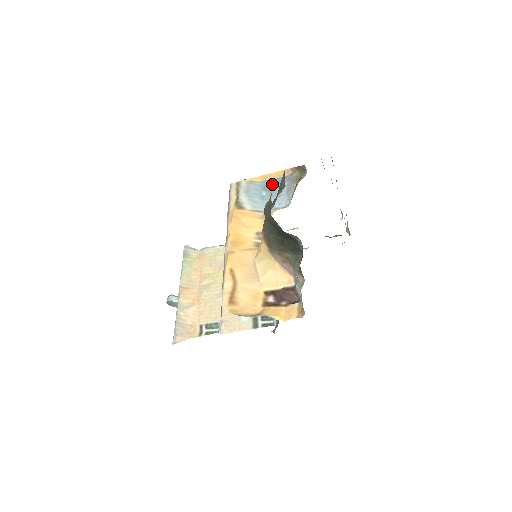
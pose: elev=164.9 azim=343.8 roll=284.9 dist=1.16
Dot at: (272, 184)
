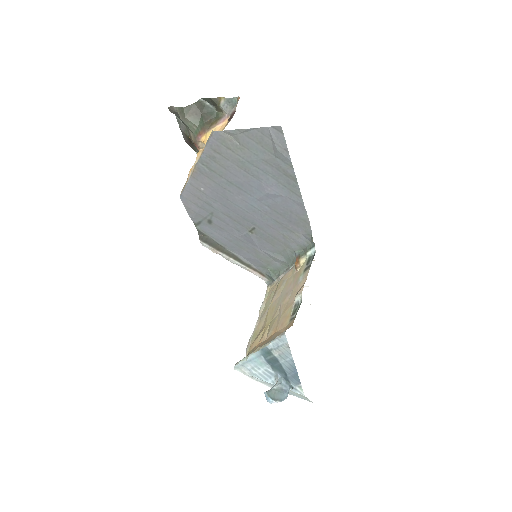
Dot at: occluded
